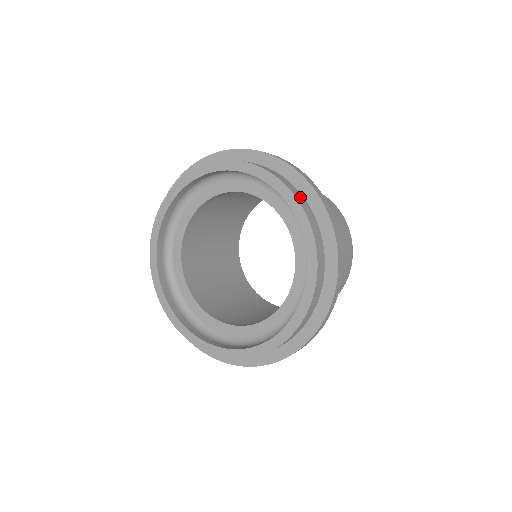
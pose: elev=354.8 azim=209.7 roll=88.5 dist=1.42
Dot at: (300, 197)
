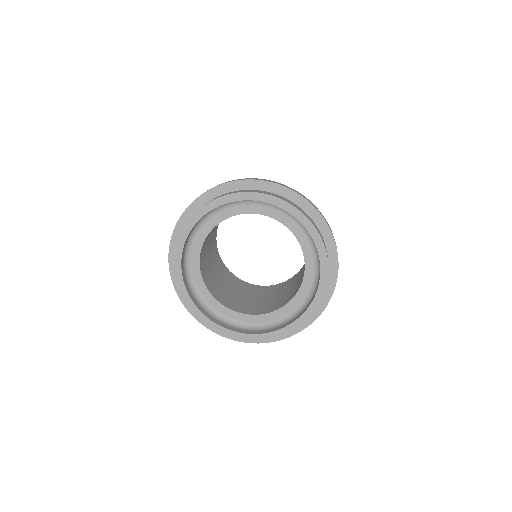
Dot at: occluded
